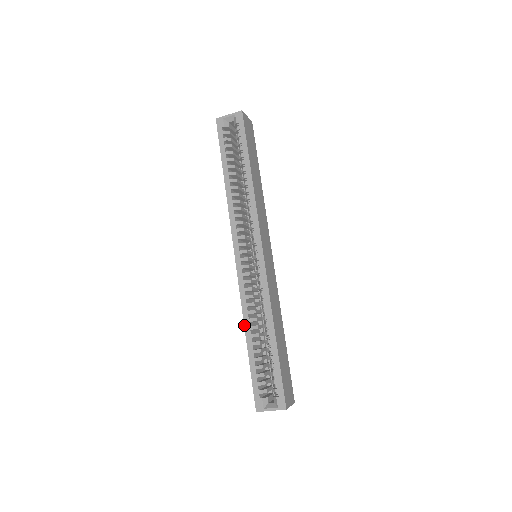
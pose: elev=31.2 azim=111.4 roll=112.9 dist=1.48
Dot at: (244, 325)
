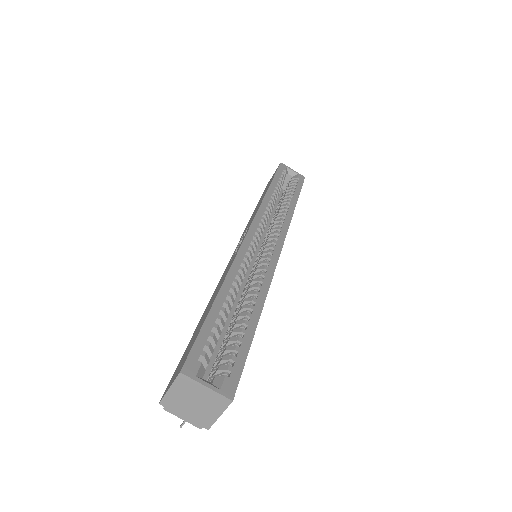
Dot at: (225, 278)
